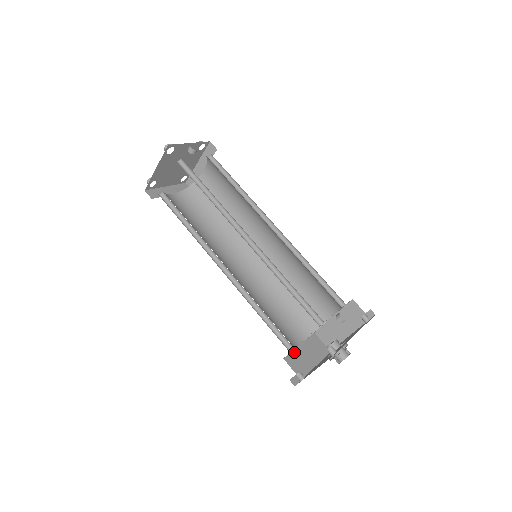
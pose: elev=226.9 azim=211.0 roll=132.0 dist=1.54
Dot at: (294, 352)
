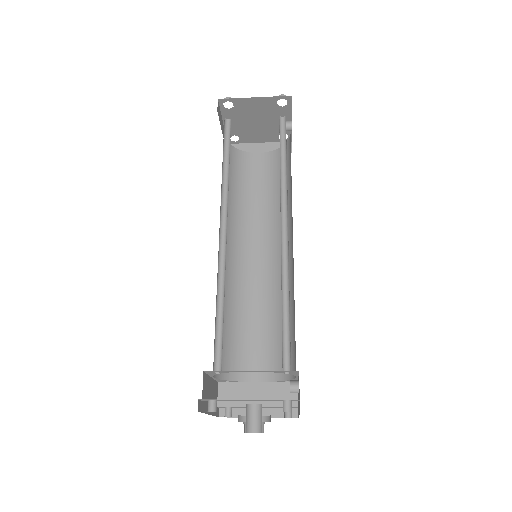
Dot at: (208, 377)
